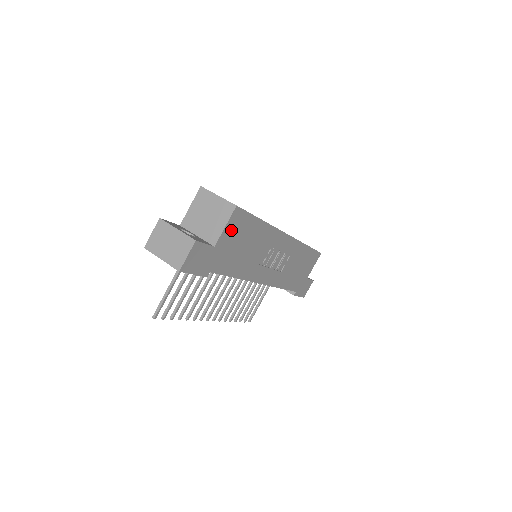
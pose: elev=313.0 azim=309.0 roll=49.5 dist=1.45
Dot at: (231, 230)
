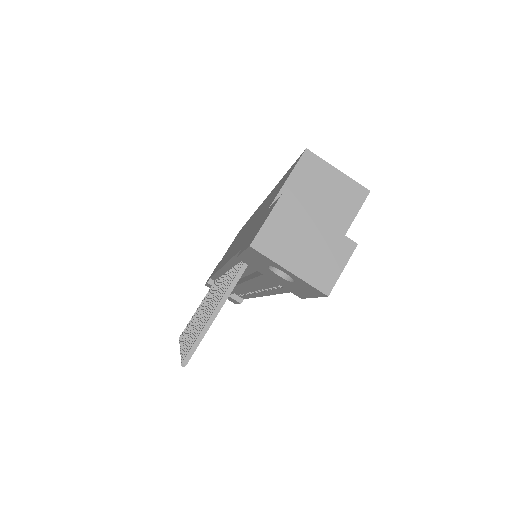
Dot at: occluded
